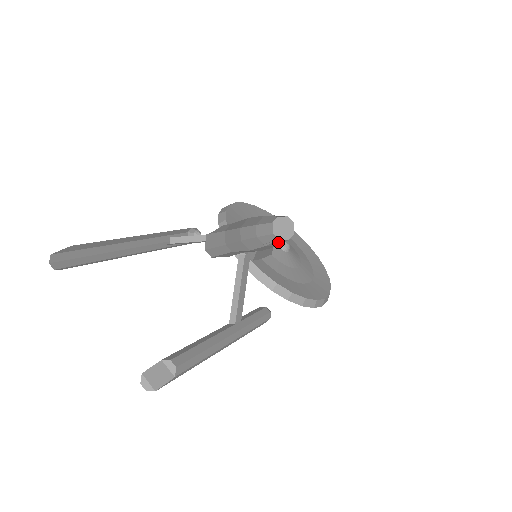
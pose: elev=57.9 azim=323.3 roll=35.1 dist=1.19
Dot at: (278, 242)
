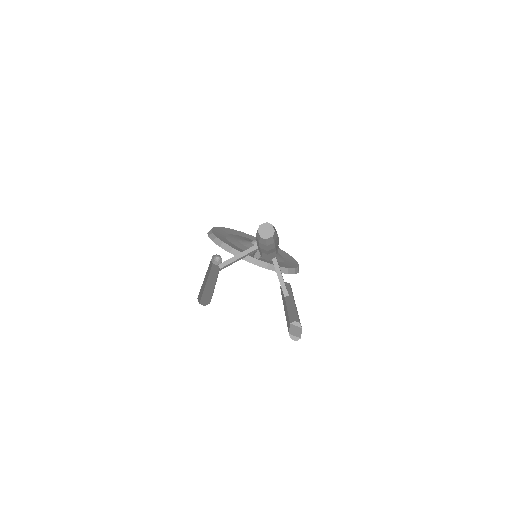
Dot at: (270, 240)
